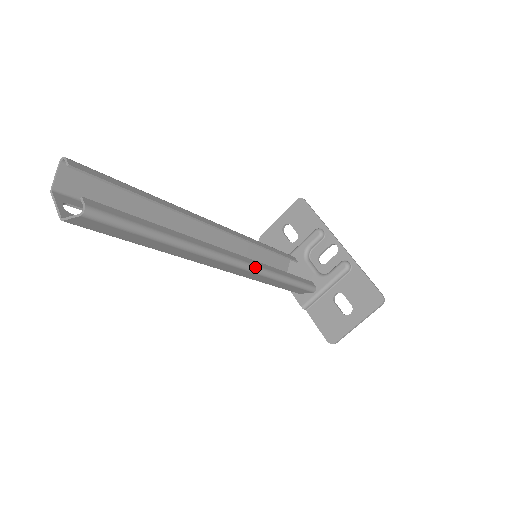
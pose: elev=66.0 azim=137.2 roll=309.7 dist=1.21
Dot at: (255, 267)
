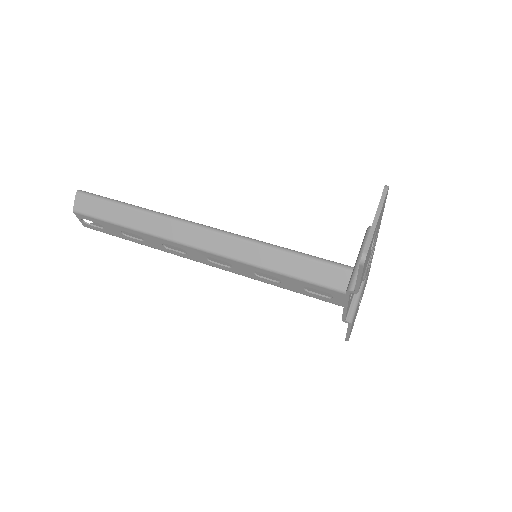
Dot at: (230, 232)
